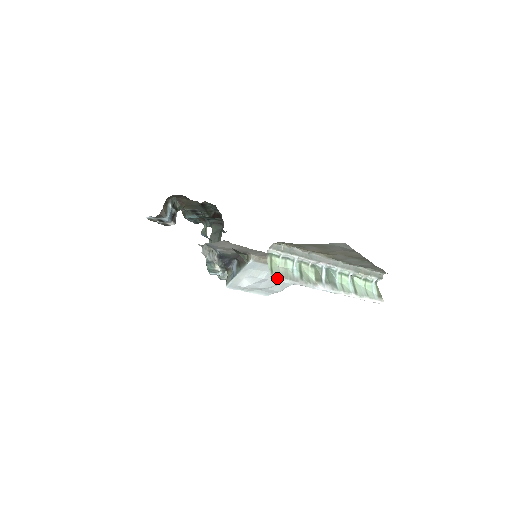
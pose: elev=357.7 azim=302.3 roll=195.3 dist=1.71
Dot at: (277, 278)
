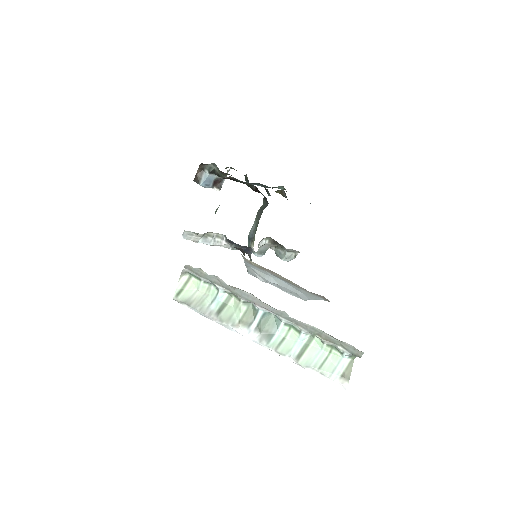
Dot at: (182, 303)
